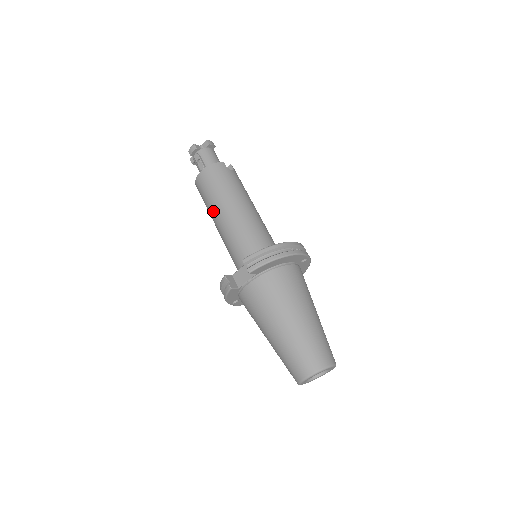
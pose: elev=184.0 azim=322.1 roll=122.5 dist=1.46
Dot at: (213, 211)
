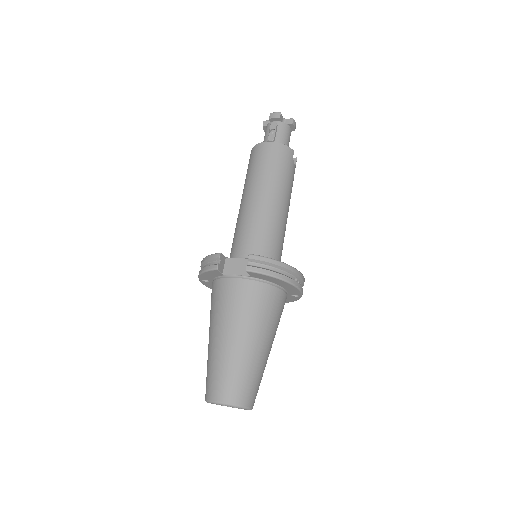
Dot at: (251, 185)
